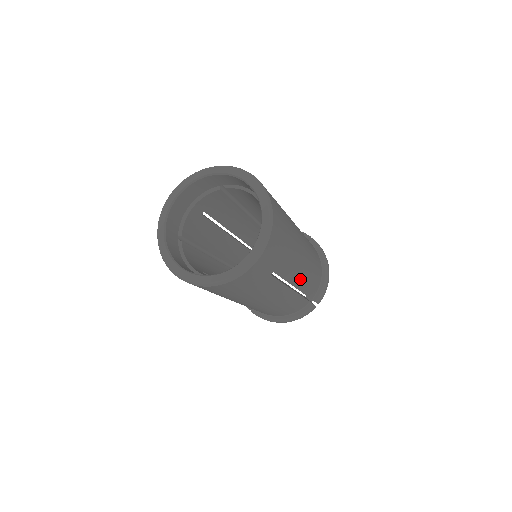
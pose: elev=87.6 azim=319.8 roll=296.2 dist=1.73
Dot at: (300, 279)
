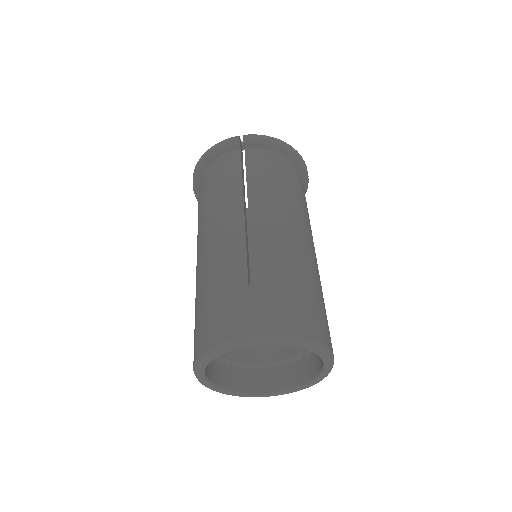
Dot at: (311, 234)
